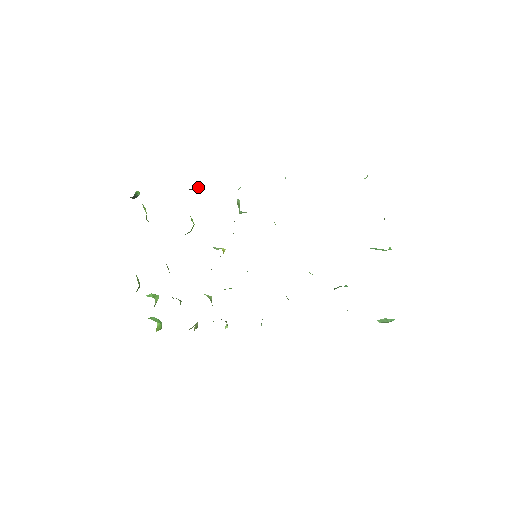
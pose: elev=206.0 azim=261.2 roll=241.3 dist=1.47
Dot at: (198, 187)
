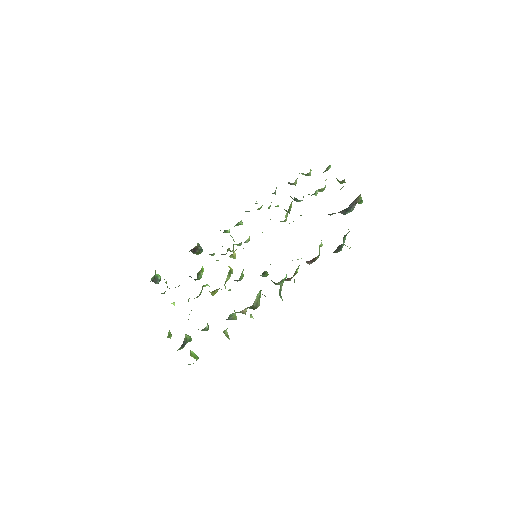
Dot at: (202, 251)
